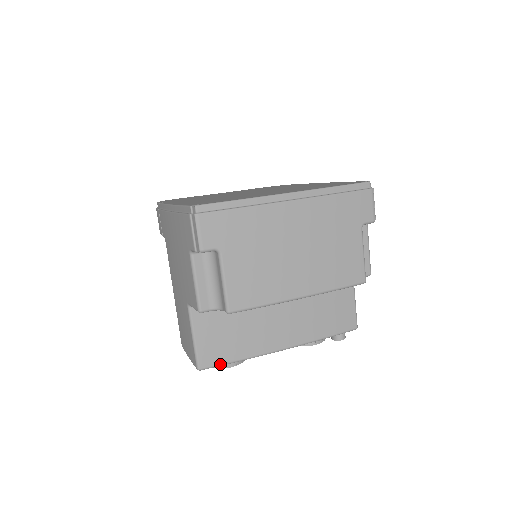
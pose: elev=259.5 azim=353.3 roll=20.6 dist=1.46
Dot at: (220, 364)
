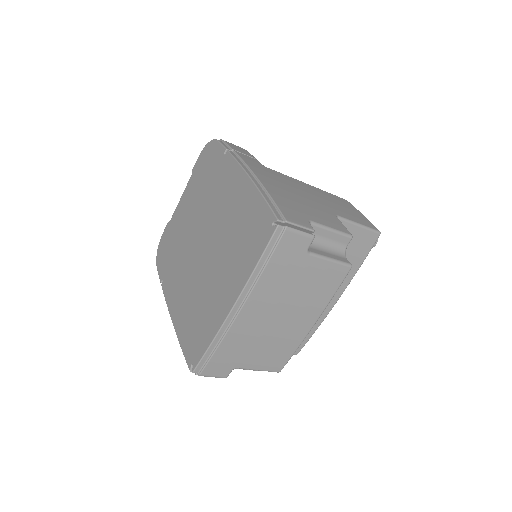
Dot at: (305, 343)
